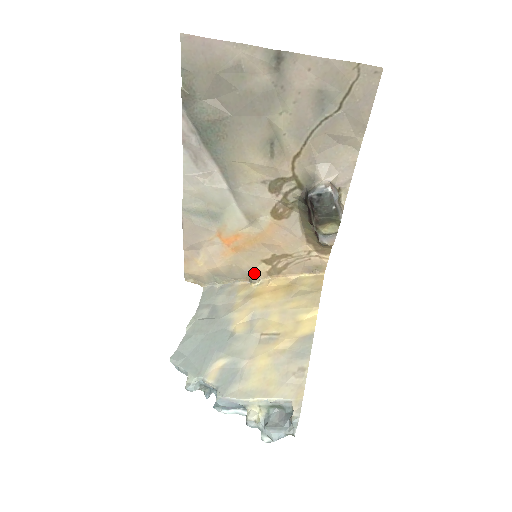
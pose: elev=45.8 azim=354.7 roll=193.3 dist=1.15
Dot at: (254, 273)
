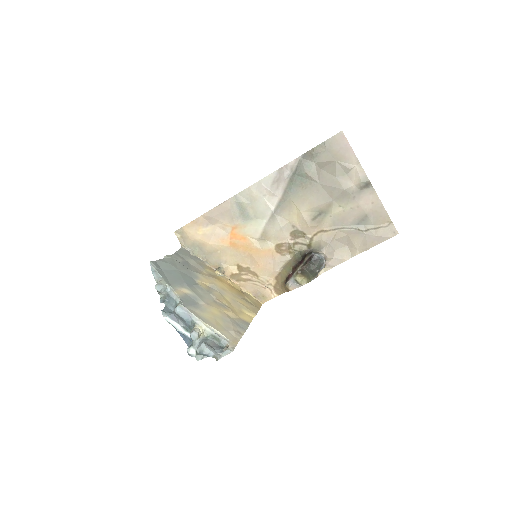
Dot at: (225, 267)
